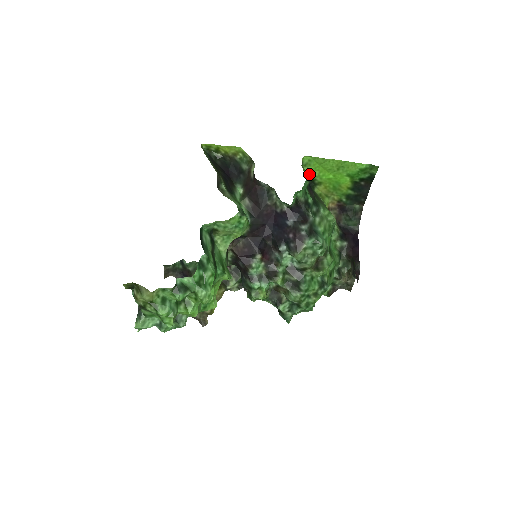
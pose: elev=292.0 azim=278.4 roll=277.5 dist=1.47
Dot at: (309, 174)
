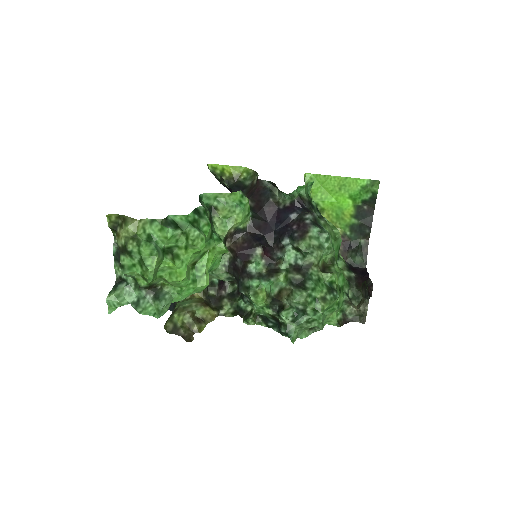
Dot at: (311, 196)
